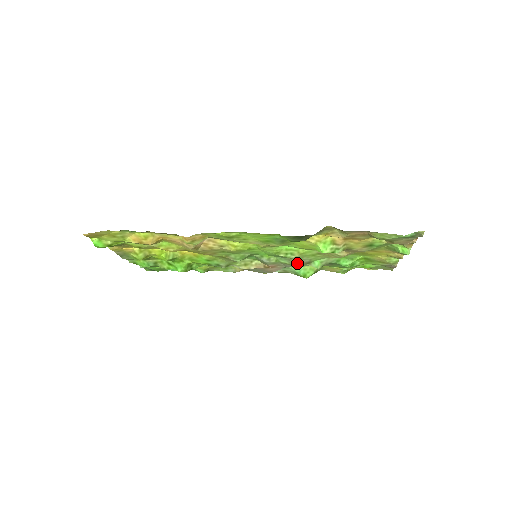
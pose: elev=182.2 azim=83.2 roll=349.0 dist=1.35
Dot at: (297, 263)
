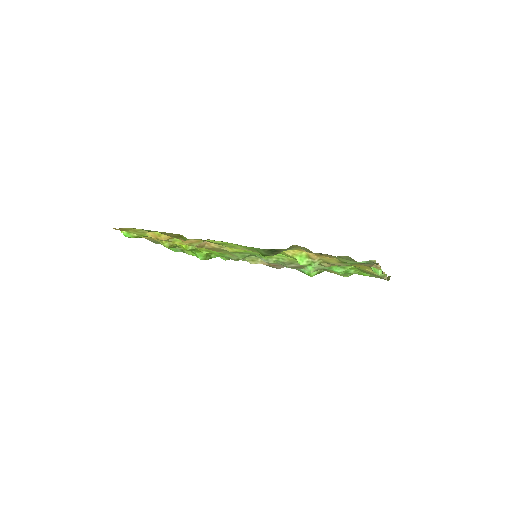
Dot at: (291, 266)
